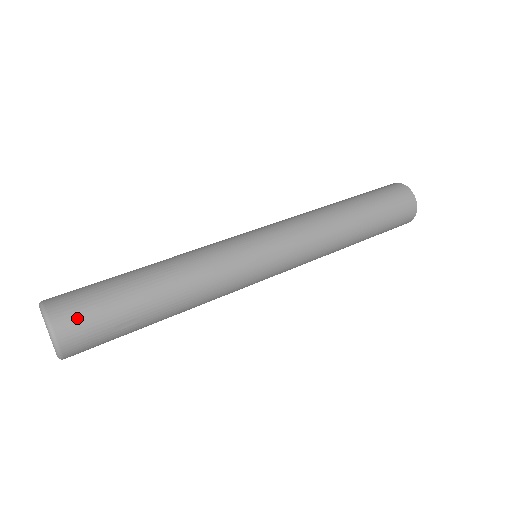
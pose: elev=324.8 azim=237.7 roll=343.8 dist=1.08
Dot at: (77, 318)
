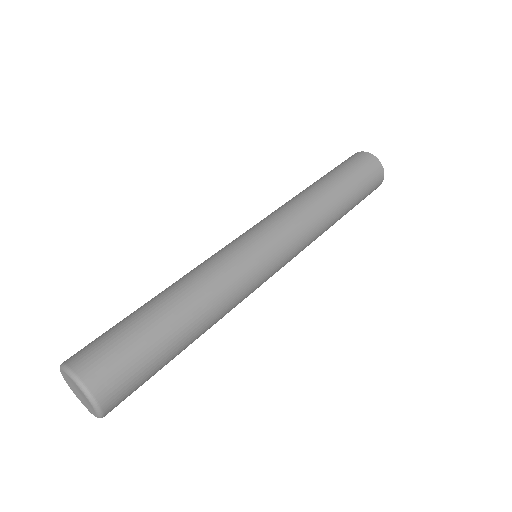
Dot at: (124, 393)
